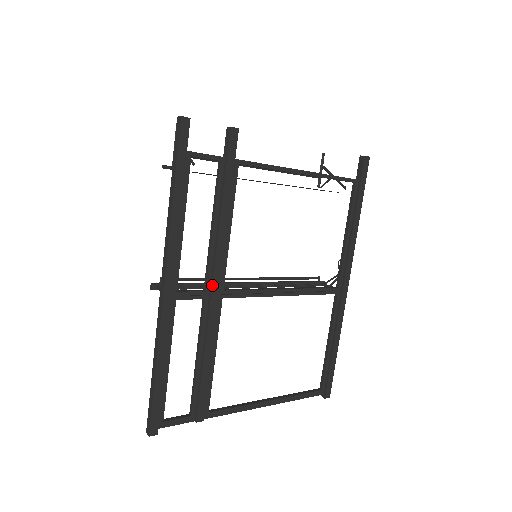
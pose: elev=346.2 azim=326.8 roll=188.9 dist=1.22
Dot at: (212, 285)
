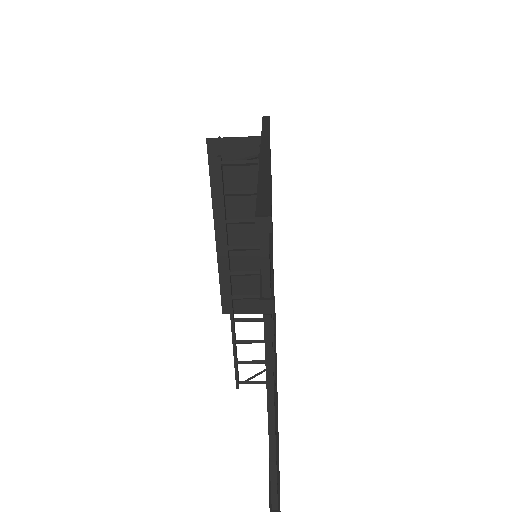
Dot at: occluded
